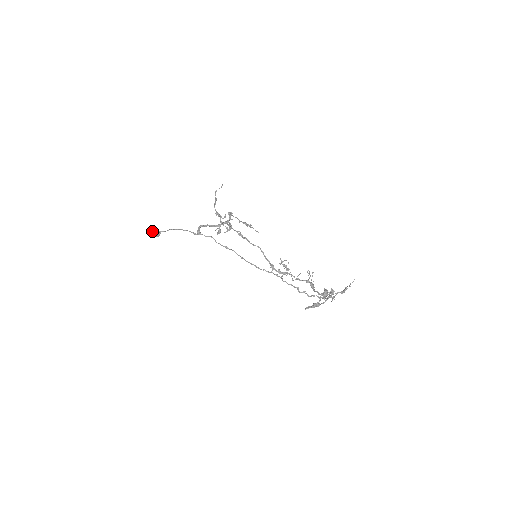
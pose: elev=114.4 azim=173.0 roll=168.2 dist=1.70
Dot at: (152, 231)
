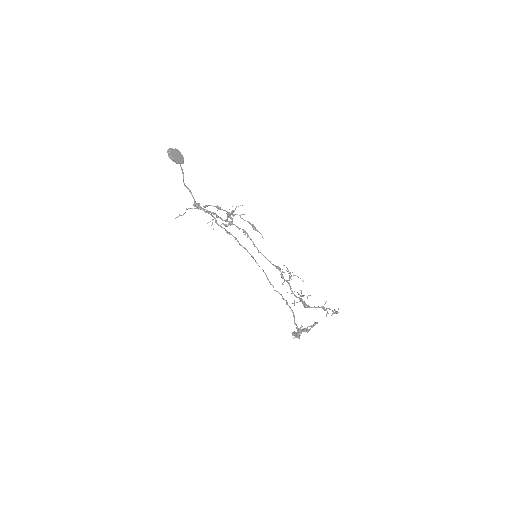
Dot at: (179, 153)
